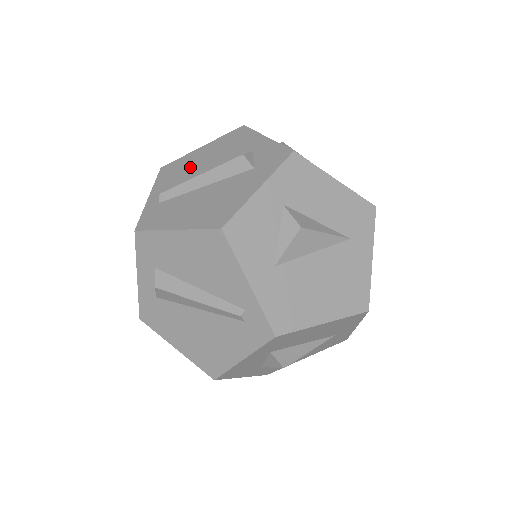
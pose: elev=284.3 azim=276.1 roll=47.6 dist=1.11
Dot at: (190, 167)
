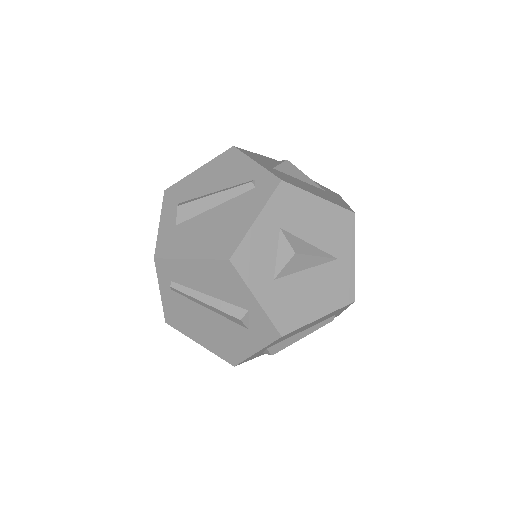
Dot at: occluded
